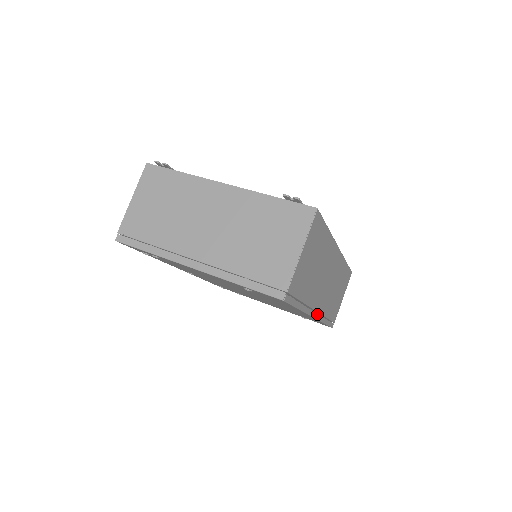
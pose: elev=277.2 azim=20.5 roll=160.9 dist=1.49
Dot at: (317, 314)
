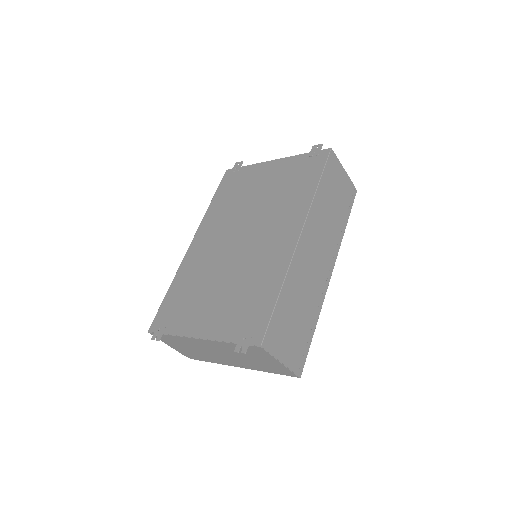
Dot at: (332, 266)
